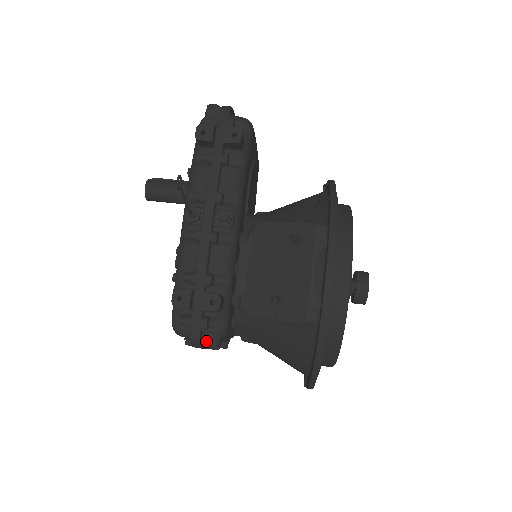
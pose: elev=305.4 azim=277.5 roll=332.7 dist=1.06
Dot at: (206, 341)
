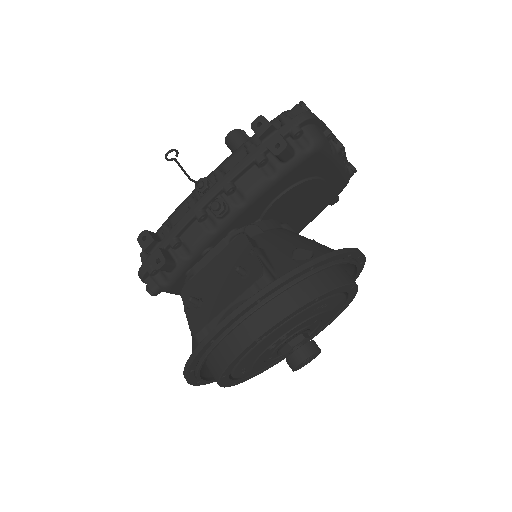
Dot at: (148, 283)
